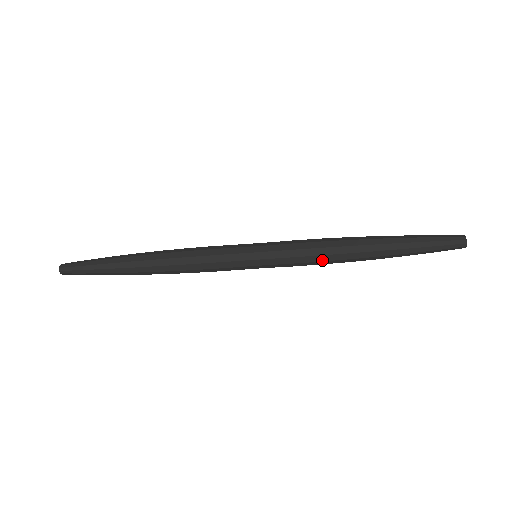
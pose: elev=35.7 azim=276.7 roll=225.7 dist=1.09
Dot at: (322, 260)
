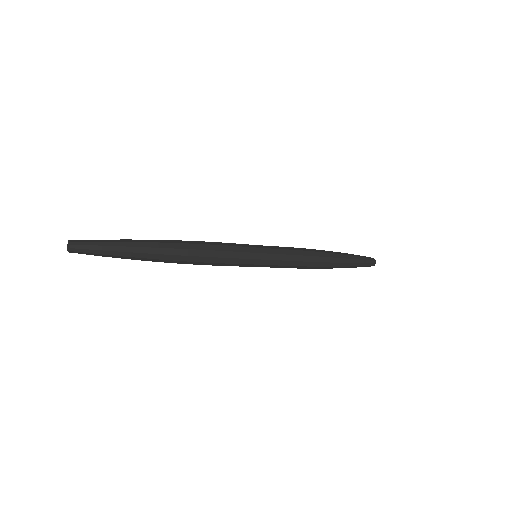
Dot at: (303, 265)
